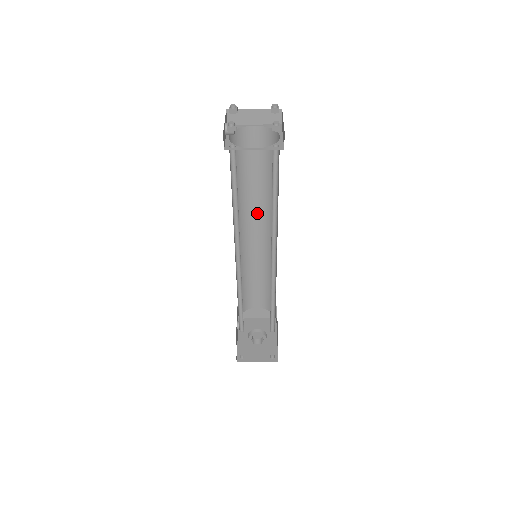
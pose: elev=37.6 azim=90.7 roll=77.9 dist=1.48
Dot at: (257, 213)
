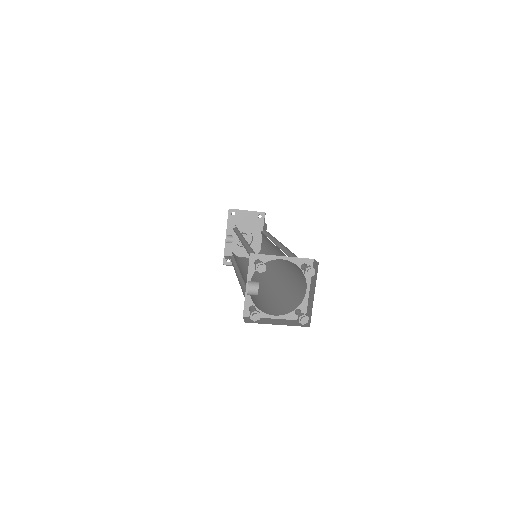
Dot at: occluded
